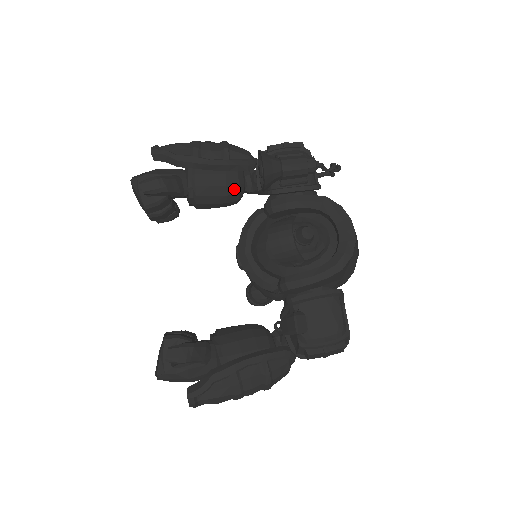
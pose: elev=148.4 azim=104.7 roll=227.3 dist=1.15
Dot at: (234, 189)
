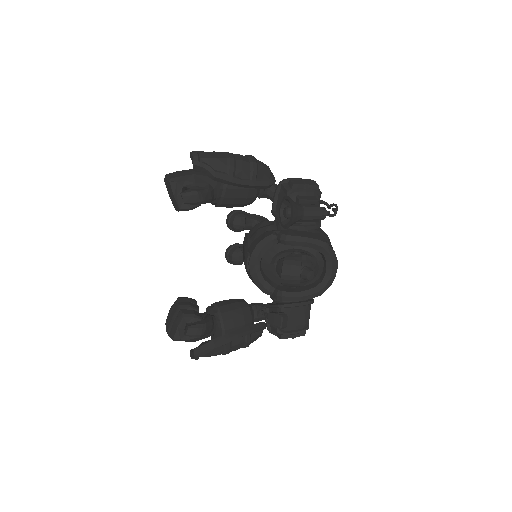
Dot at: (251, 200)
